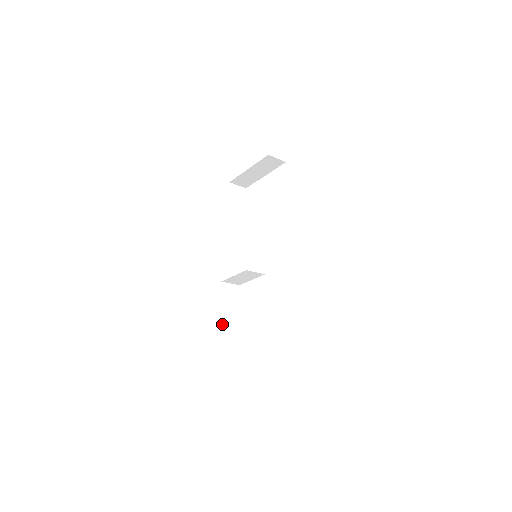
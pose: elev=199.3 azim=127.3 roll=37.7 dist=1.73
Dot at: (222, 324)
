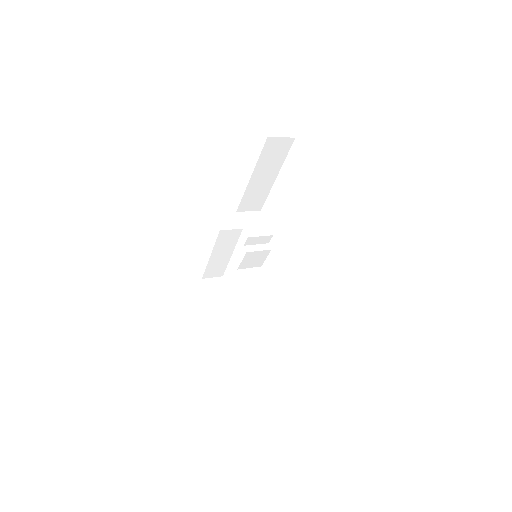
Dot at: (209, 262)
